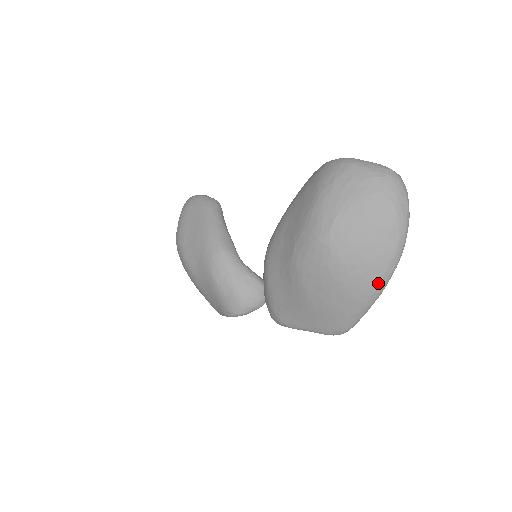
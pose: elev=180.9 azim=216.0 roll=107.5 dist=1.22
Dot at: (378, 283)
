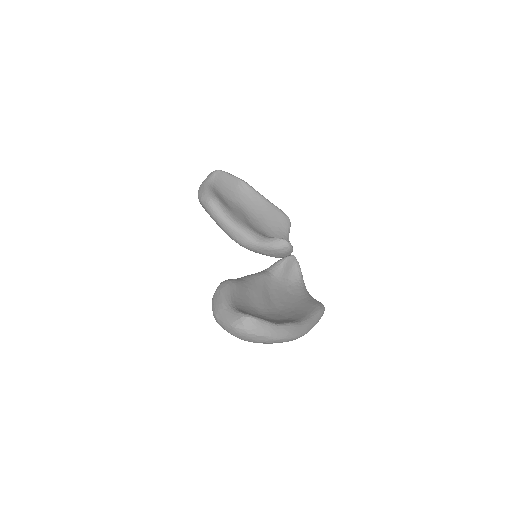
Dot at: occluded
